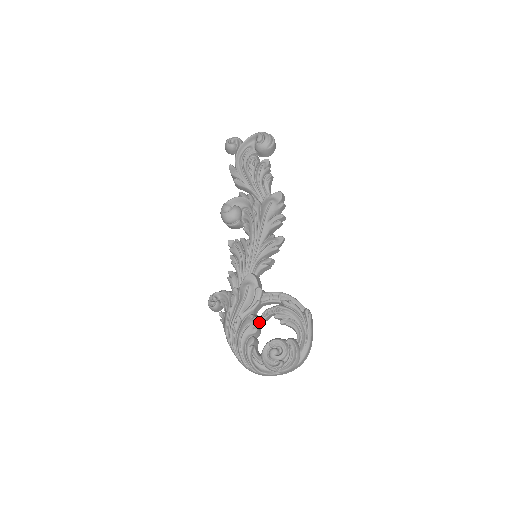
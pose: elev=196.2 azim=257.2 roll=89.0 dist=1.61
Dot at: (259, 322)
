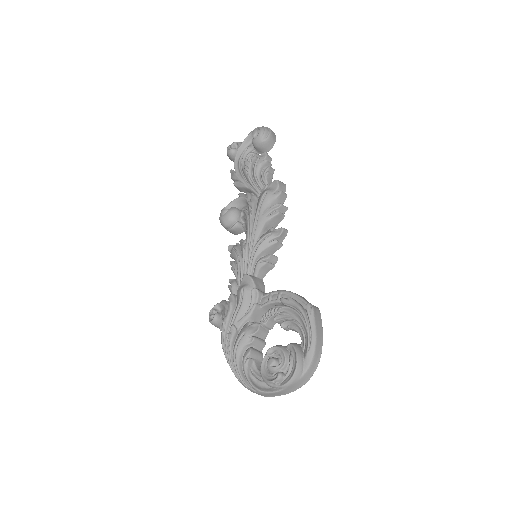
Dot at: (256, 329)
